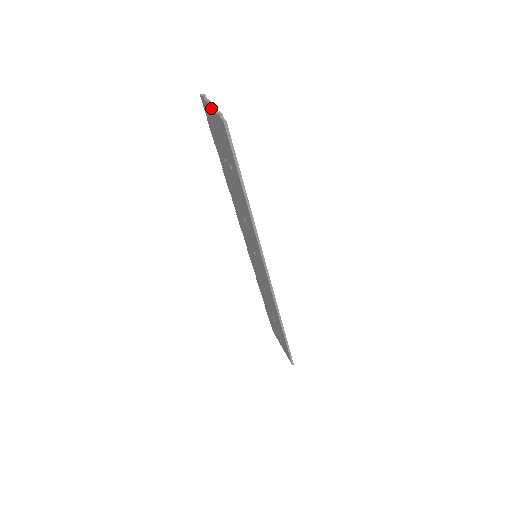
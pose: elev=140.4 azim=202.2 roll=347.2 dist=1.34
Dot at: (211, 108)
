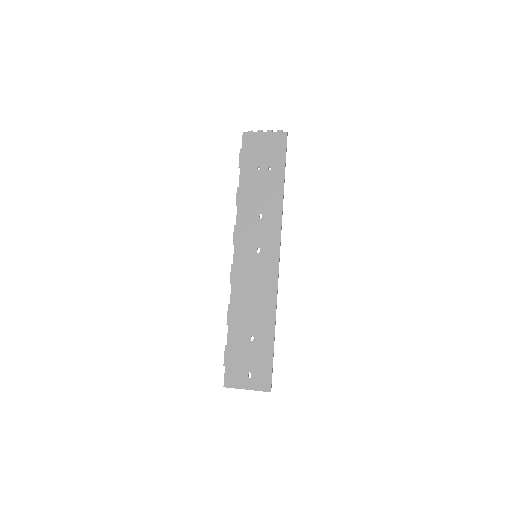
Dot at: (265, 132)
